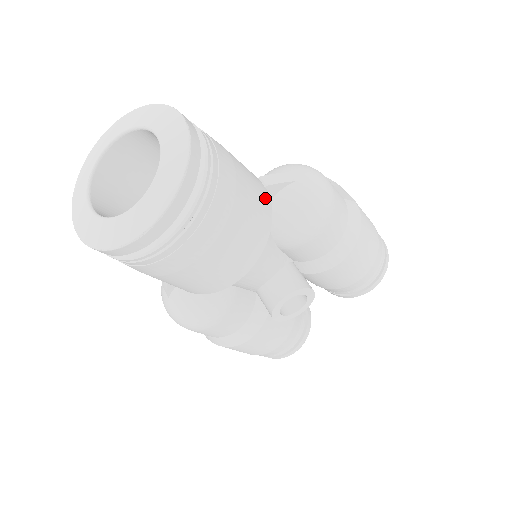
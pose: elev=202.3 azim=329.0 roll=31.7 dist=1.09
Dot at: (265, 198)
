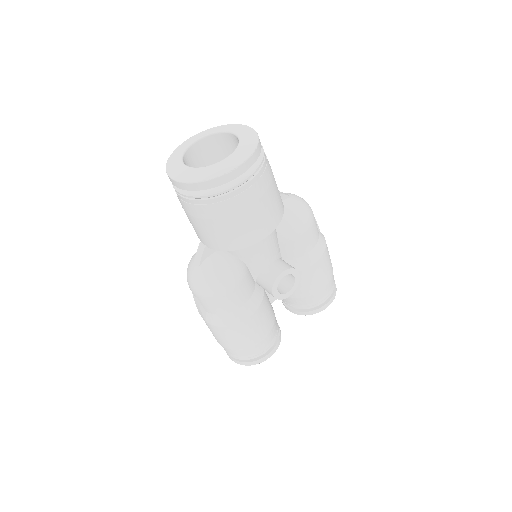
Dot at: occluded
